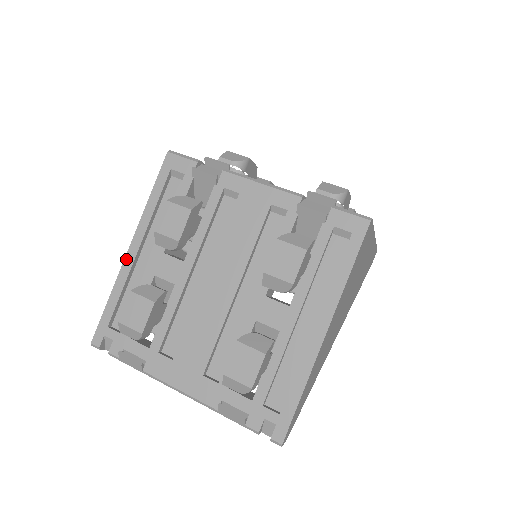
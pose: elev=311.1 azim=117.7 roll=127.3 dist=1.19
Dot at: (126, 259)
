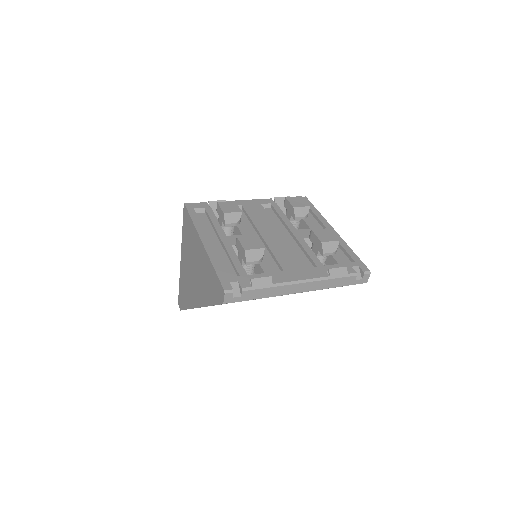
Dot at: (205, 246)
